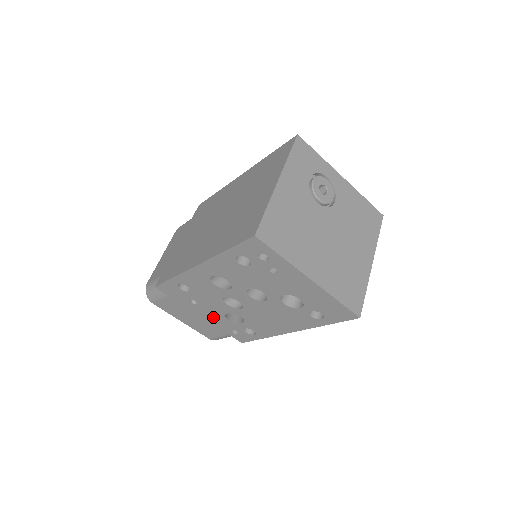
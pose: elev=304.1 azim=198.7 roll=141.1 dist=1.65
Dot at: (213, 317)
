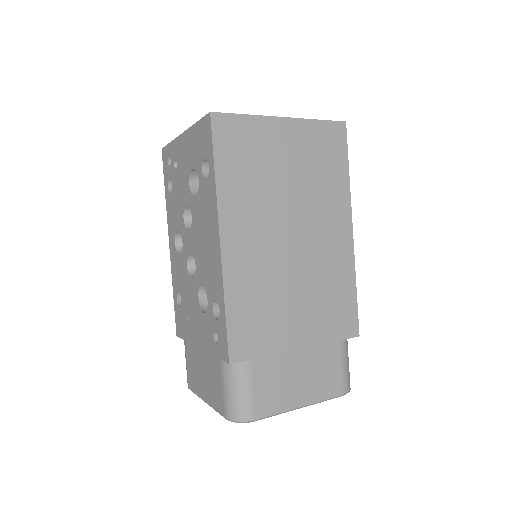
Dot at: (201, 330)
